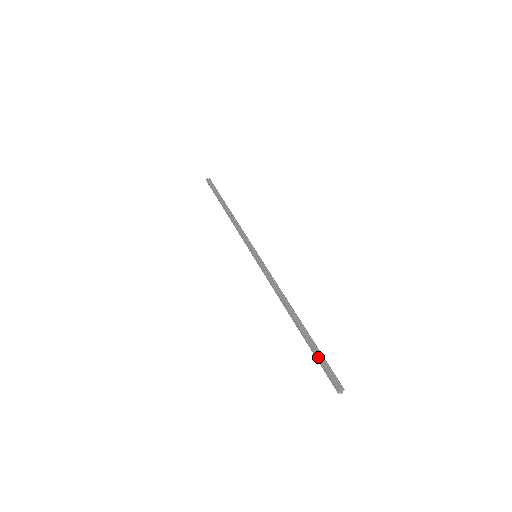
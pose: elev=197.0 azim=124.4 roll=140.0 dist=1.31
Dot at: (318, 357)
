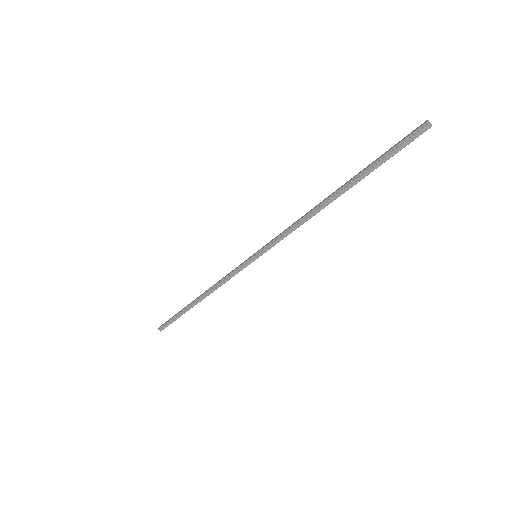
Dot at: (384, 153)
